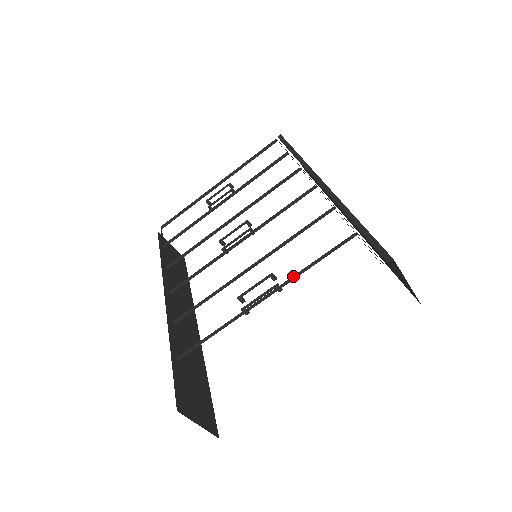
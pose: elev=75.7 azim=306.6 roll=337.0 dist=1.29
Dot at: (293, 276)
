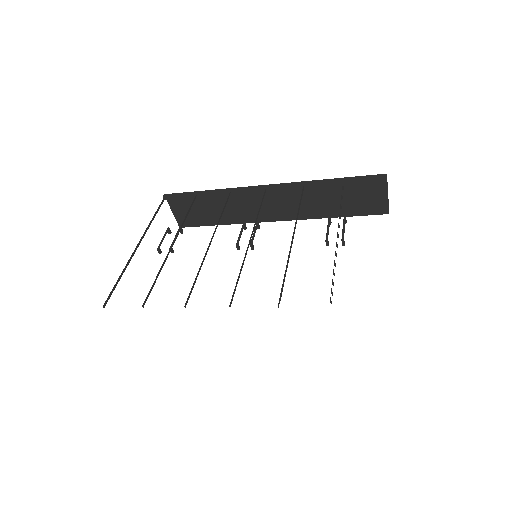
Dot at: occluded
